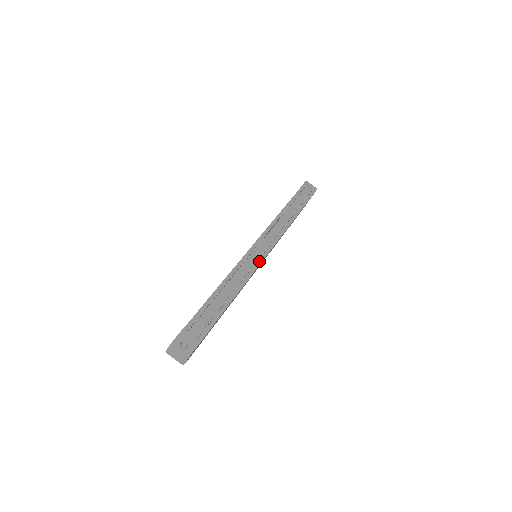
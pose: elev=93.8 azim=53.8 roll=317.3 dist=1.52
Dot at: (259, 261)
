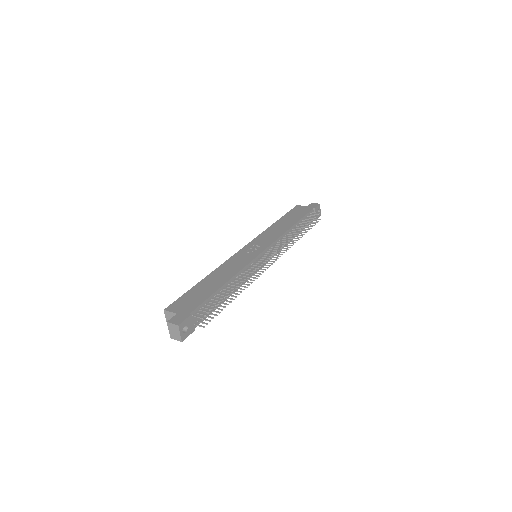
Dot at: (258, 269)
